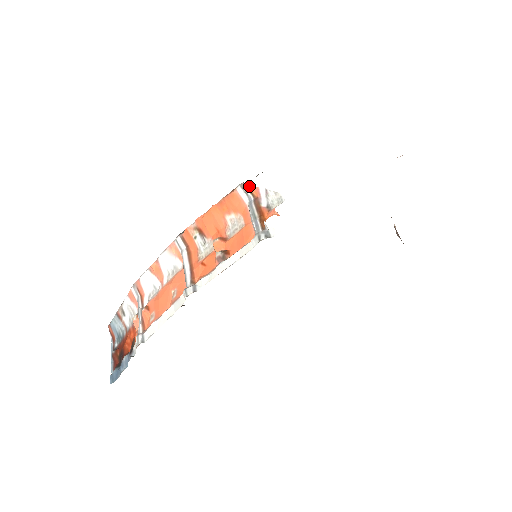
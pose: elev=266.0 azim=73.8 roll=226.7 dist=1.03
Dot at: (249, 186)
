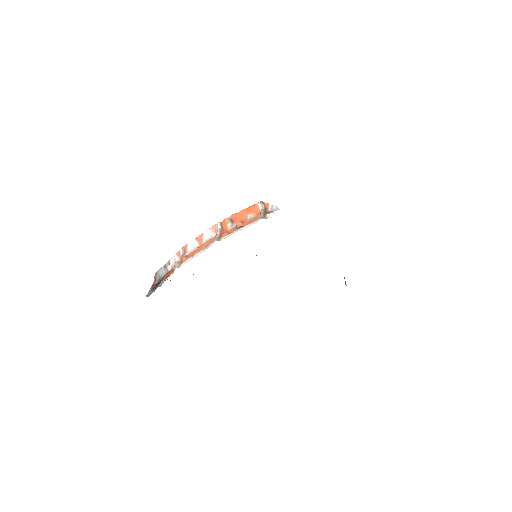
Dot at: (265, 203)
